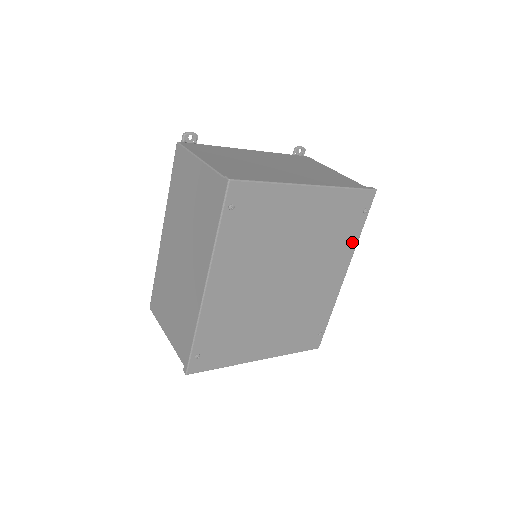
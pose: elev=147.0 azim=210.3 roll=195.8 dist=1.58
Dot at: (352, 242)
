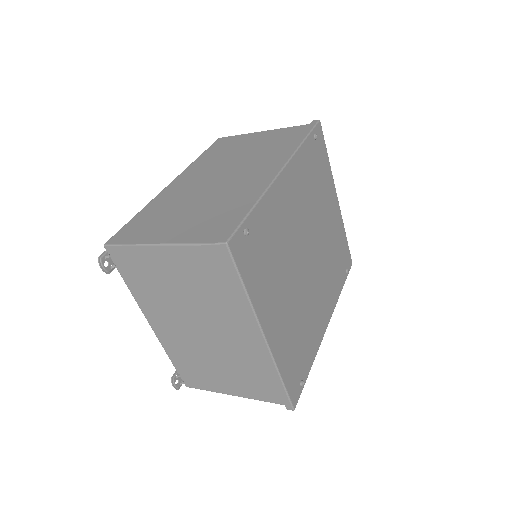
Dot at: (337, 291)
